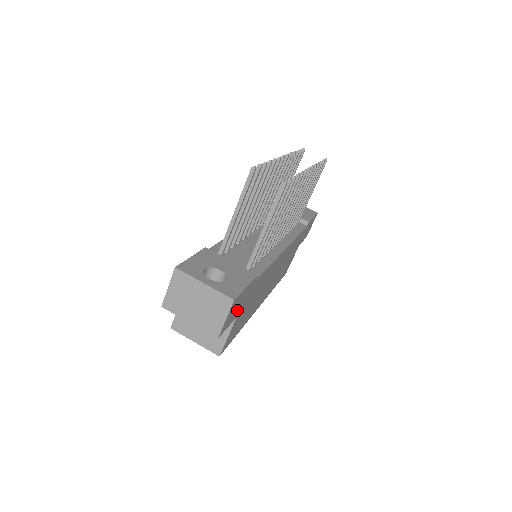
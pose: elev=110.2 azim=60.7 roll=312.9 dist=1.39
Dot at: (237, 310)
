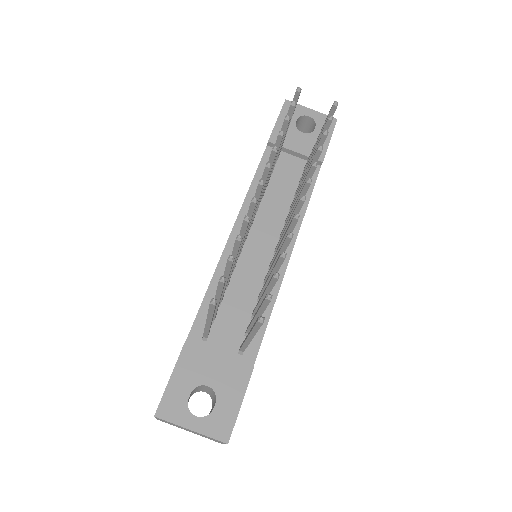
Dot at: occluded
